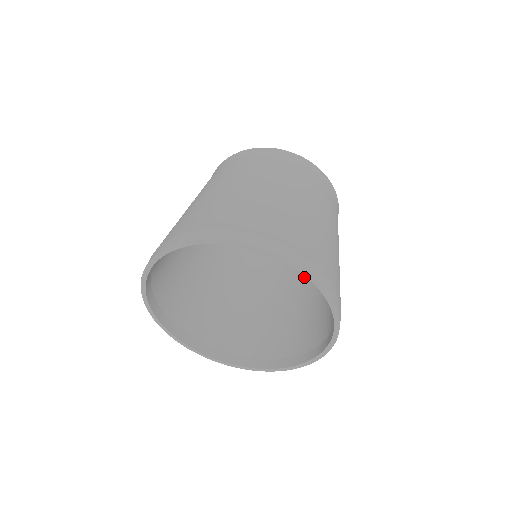
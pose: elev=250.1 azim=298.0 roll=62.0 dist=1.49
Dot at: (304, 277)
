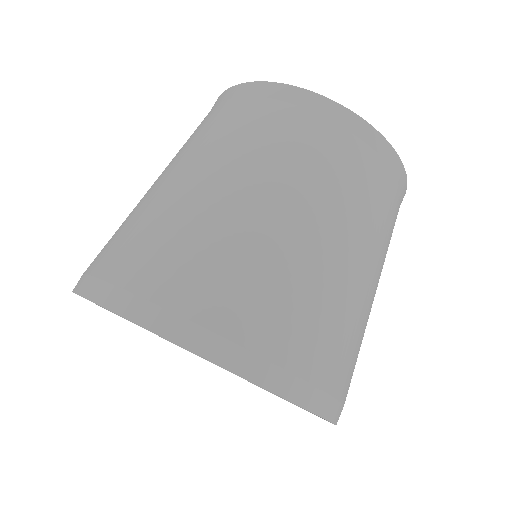
Dot at: occluded
